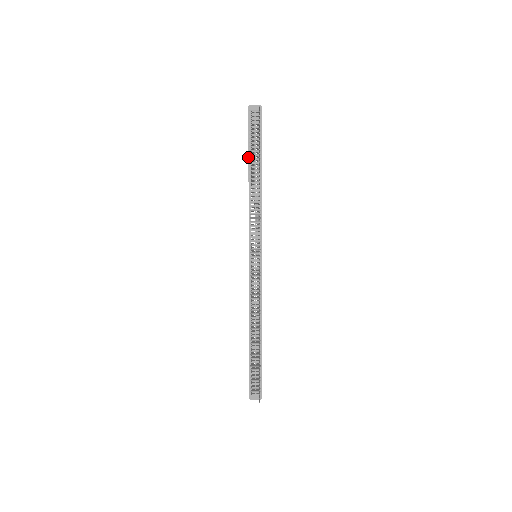
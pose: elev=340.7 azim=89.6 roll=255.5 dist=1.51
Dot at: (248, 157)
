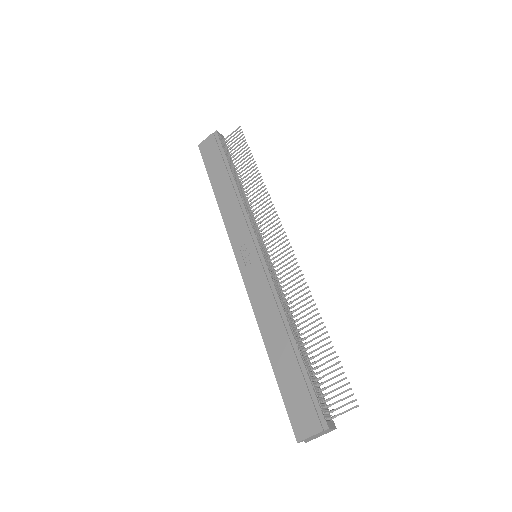
Dot at: (225, 166)
